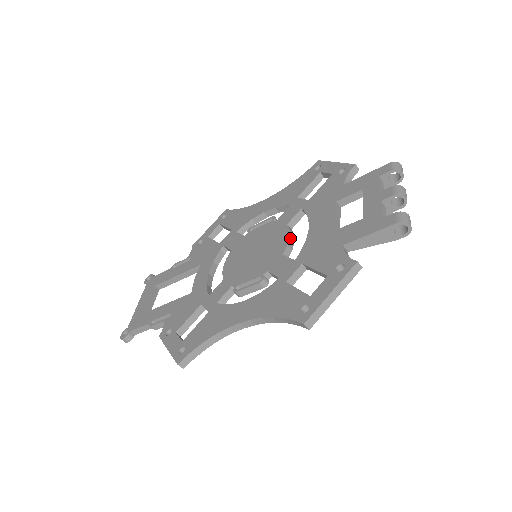
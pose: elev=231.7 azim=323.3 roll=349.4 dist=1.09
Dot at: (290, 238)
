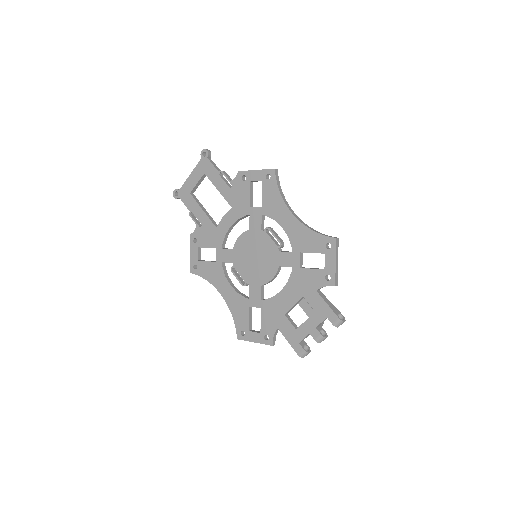
Dot at: (272, 280)
